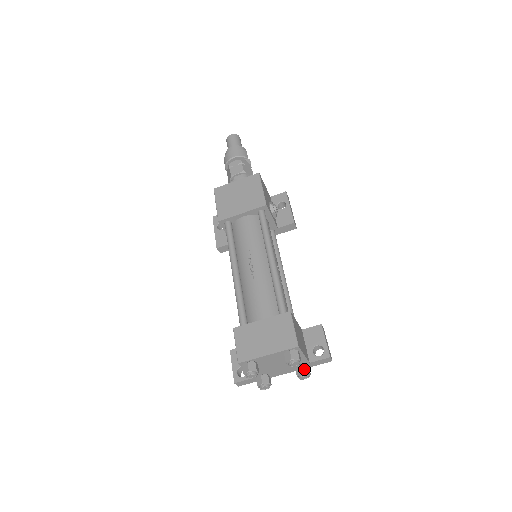
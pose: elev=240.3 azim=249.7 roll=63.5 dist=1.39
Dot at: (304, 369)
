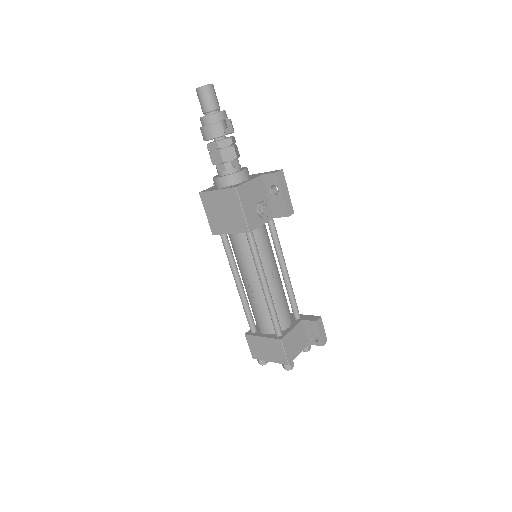
Dot at: (304, 349)
